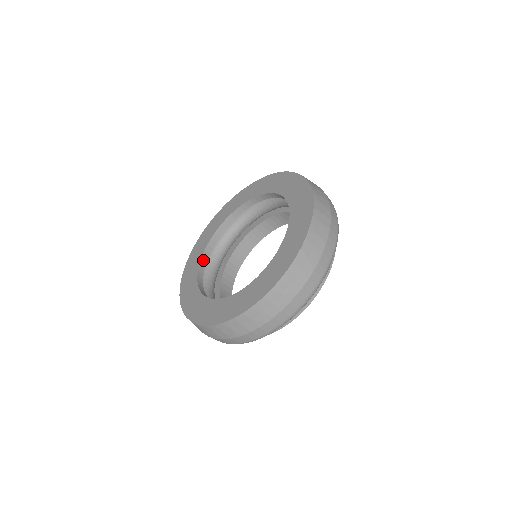
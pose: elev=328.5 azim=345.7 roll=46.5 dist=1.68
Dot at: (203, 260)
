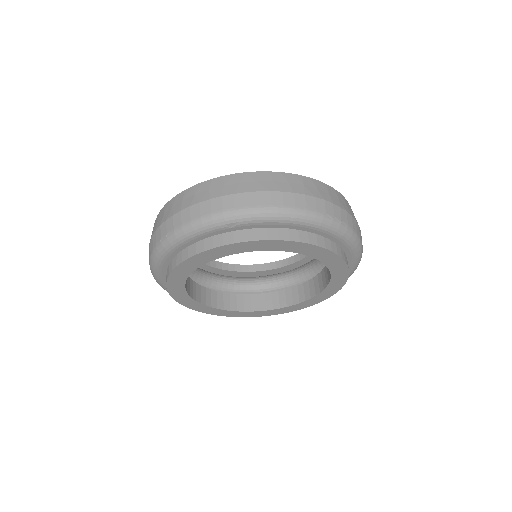
Dot at: (238, 267)
